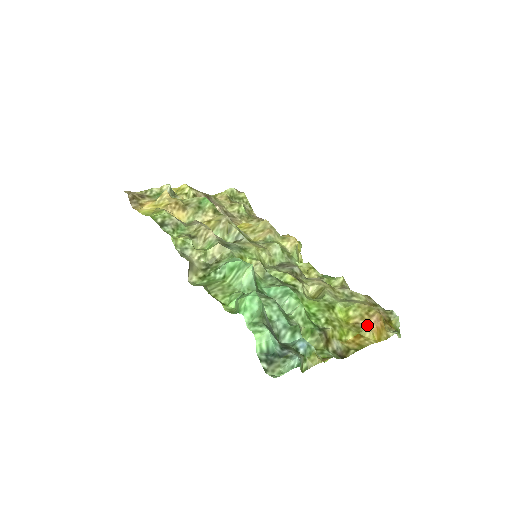
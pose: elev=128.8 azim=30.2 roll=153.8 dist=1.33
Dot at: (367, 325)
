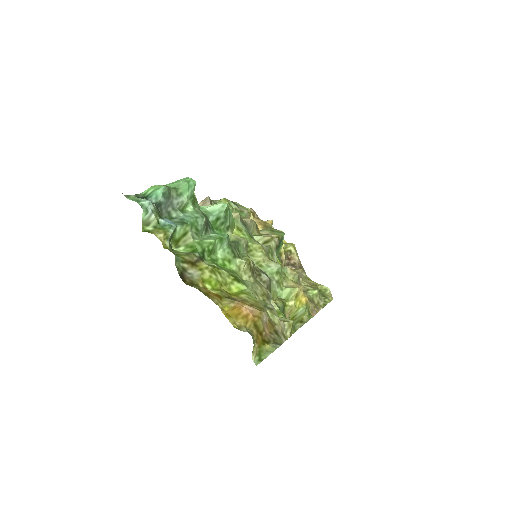
Dot at: (237, 300)
